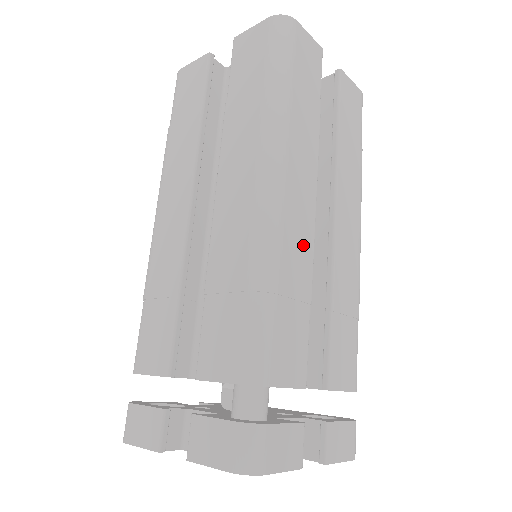
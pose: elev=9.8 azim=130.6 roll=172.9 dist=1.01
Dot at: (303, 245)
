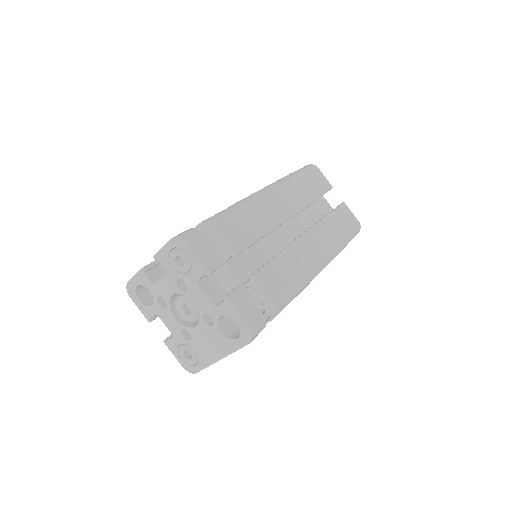
Dot at: (273, 216)
